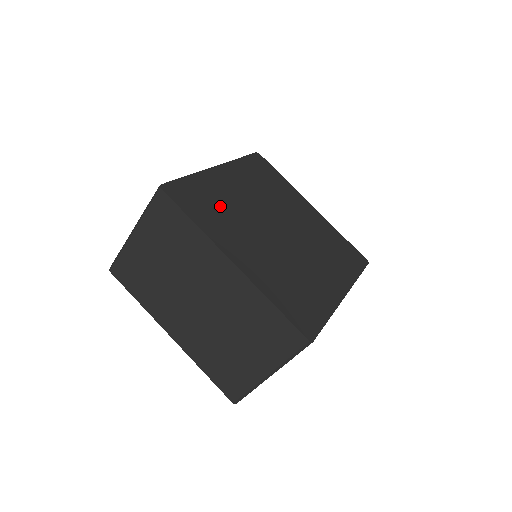
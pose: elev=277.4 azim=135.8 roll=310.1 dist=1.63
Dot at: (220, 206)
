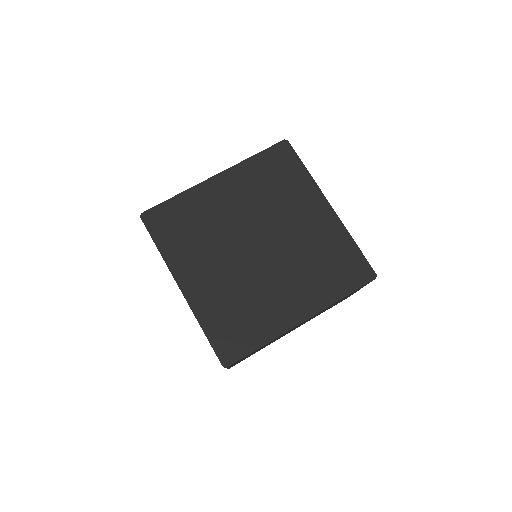
Dot at: (195, 227)
